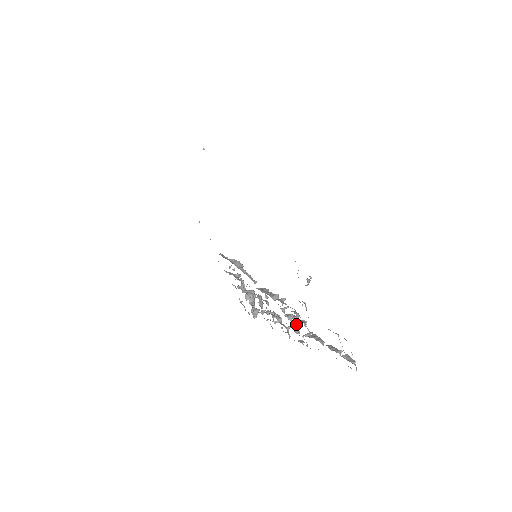
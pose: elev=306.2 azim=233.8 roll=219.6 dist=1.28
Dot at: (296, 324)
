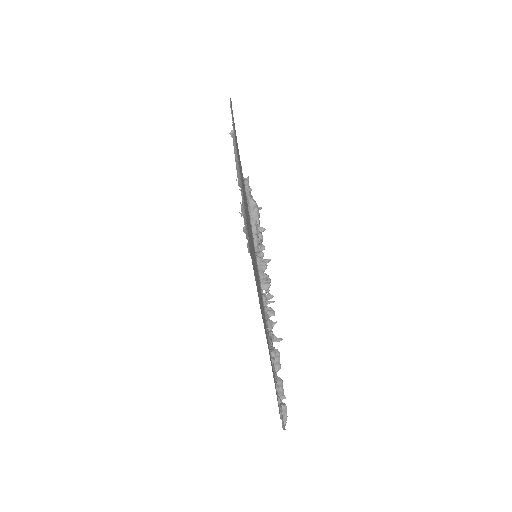
Dot at: occluded
